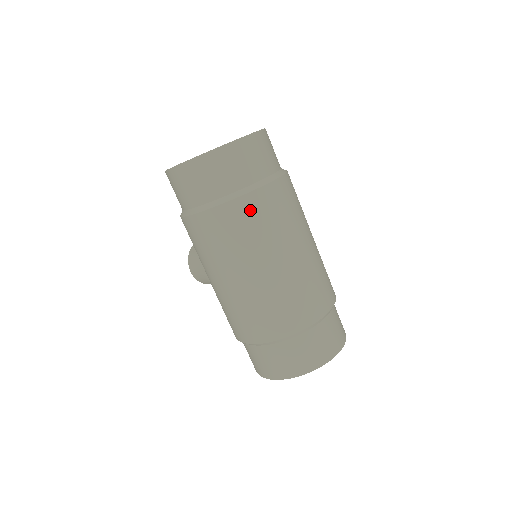
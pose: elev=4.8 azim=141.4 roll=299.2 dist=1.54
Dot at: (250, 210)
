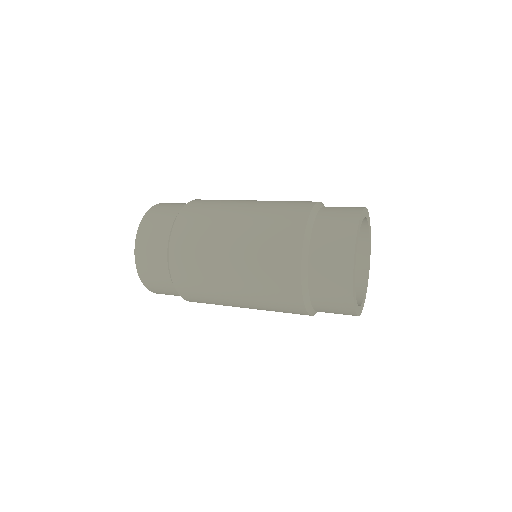
Dot at: (182, 267)
